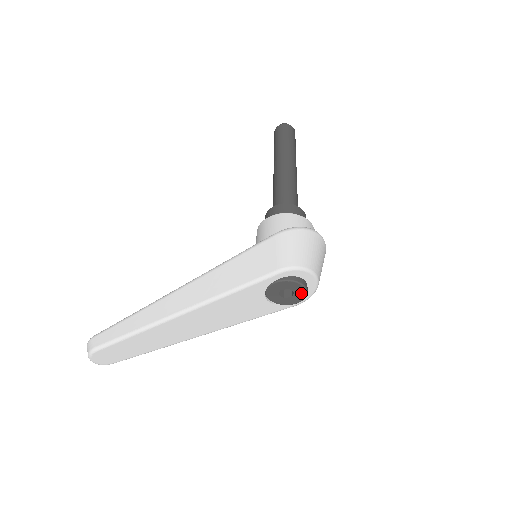
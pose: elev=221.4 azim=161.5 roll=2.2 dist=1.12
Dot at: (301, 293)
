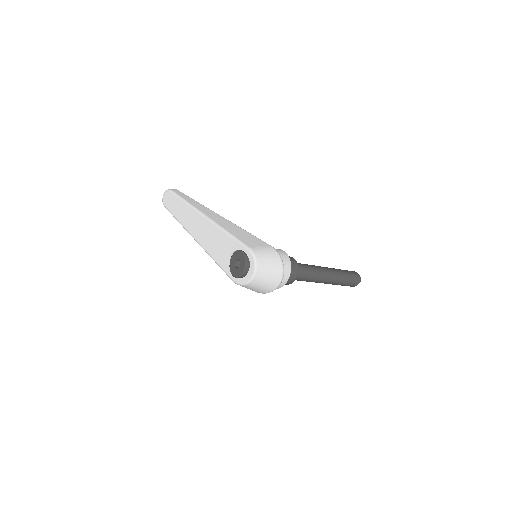
Dot at: (241, 271)
